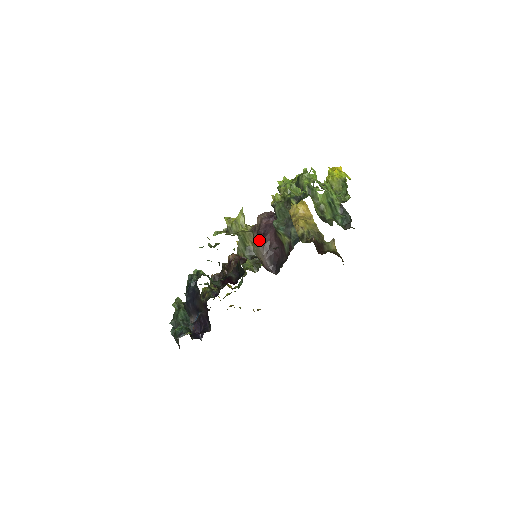
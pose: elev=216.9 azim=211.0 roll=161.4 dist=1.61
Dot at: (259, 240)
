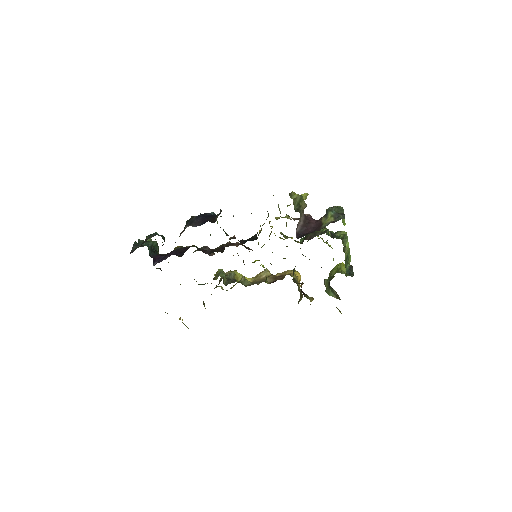
Dot at: (304, 215)
